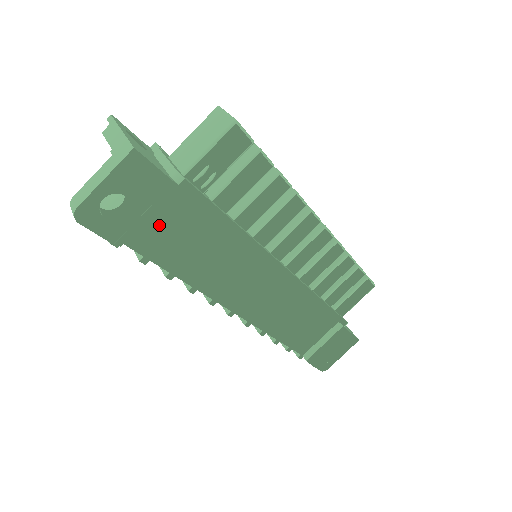
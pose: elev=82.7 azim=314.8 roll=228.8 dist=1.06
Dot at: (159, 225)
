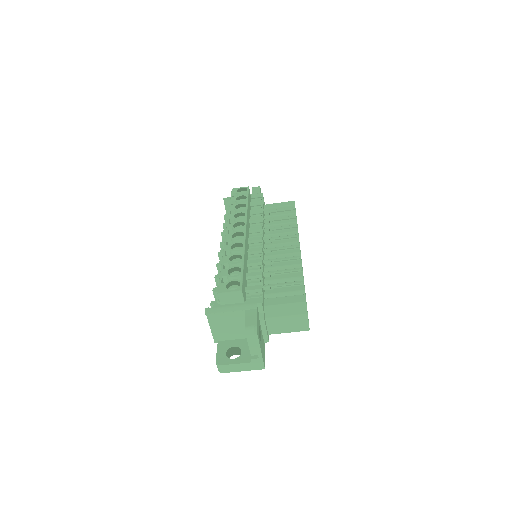
Dot at: occluded
